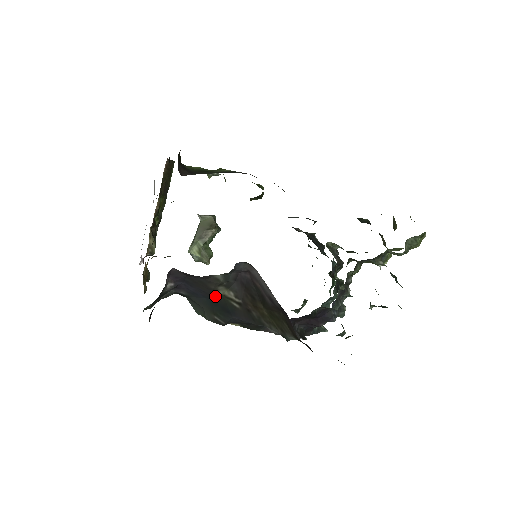
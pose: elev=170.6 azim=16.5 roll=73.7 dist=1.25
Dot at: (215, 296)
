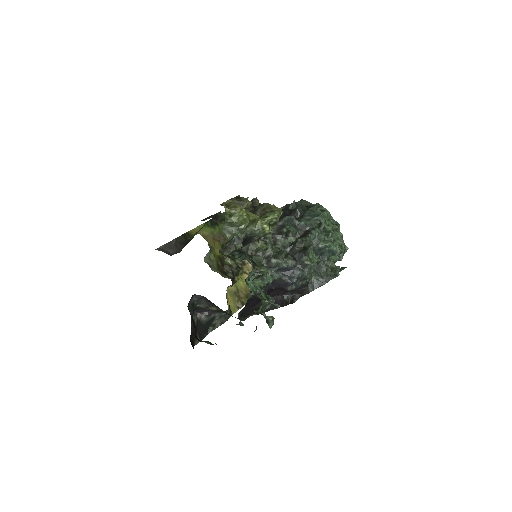
Dot at: (219, 311)
